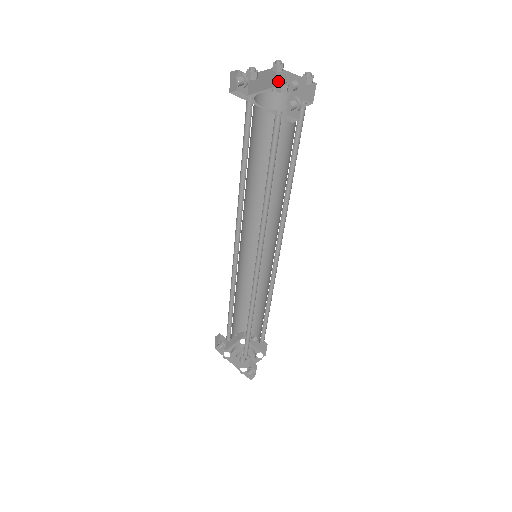
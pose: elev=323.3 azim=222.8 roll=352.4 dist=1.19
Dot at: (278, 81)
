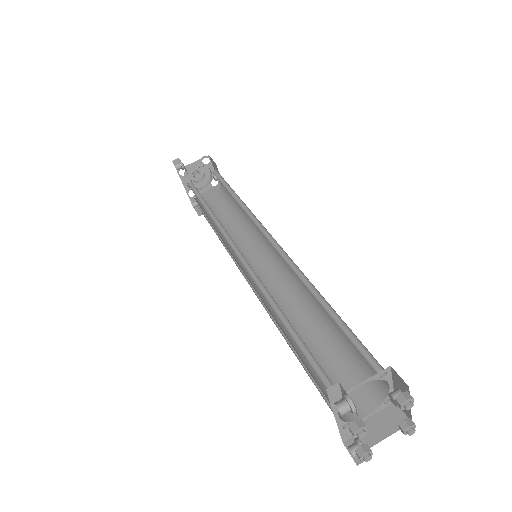
Dot at: (397, 376)
